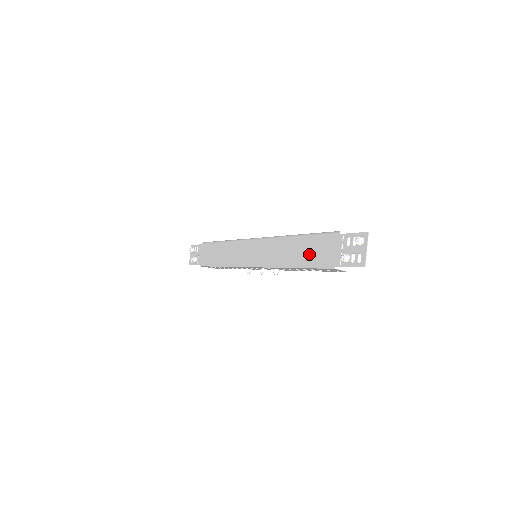
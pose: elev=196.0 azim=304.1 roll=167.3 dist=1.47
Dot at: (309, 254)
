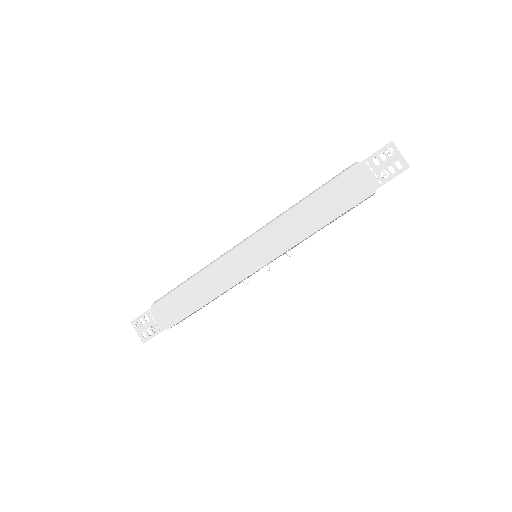
Dot at: (336, 202)
